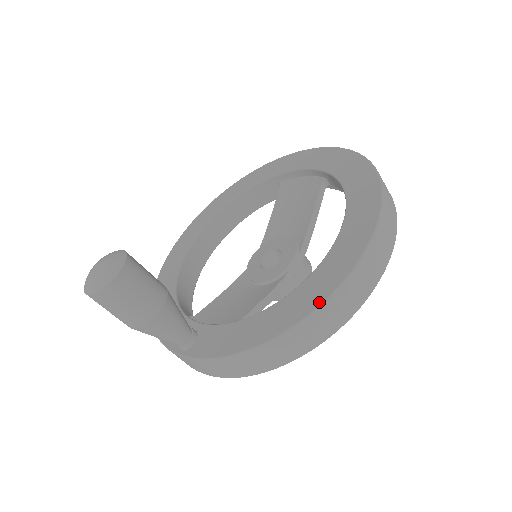
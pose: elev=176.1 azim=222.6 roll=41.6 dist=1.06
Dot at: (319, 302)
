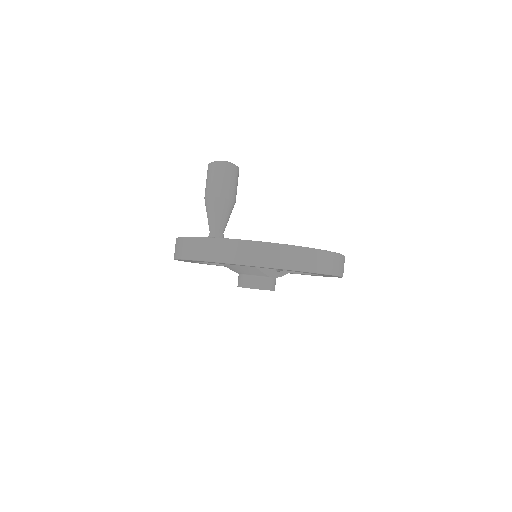
Dot at: (311, 248)
